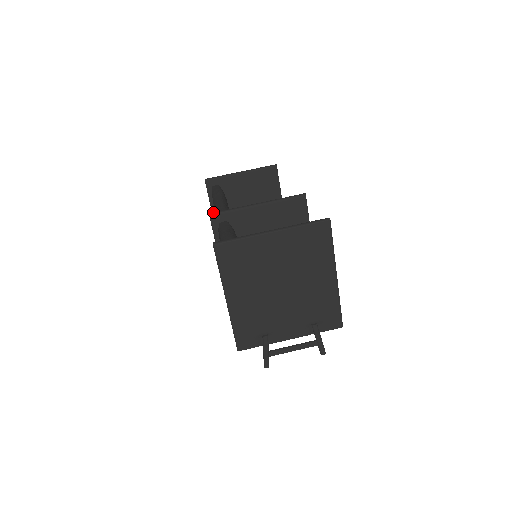
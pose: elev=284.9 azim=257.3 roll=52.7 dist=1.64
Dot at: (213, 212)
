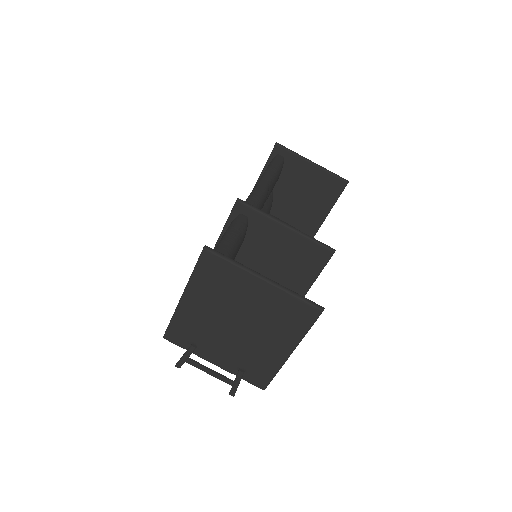
Dot at: (242, 200)
